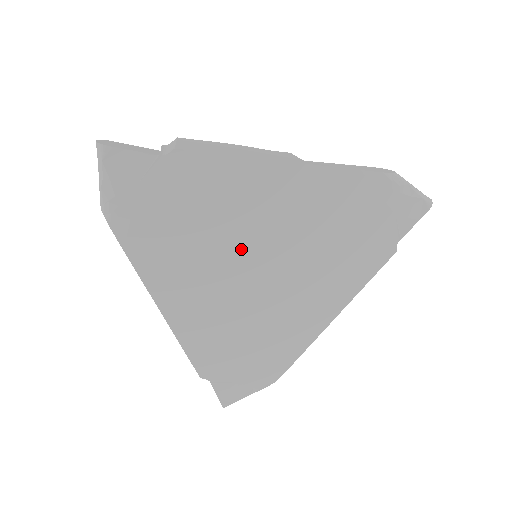
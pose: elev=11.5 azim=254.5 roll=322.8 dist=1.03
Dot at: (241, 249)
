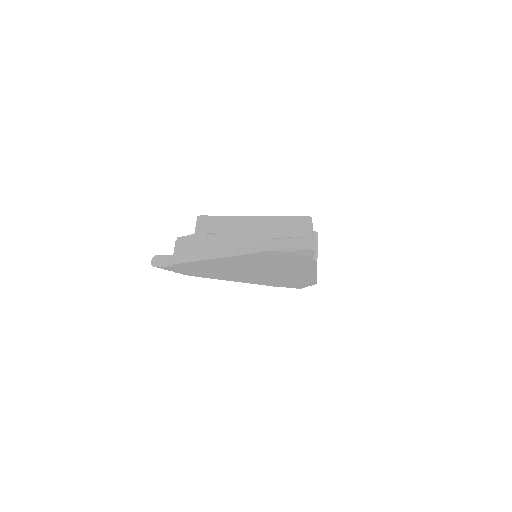
Dot at: (237, 271)
